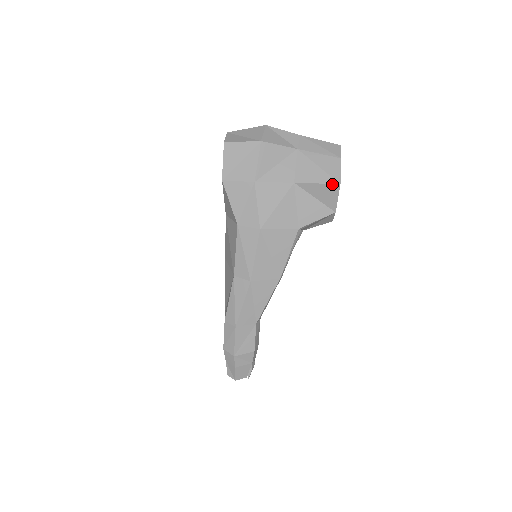
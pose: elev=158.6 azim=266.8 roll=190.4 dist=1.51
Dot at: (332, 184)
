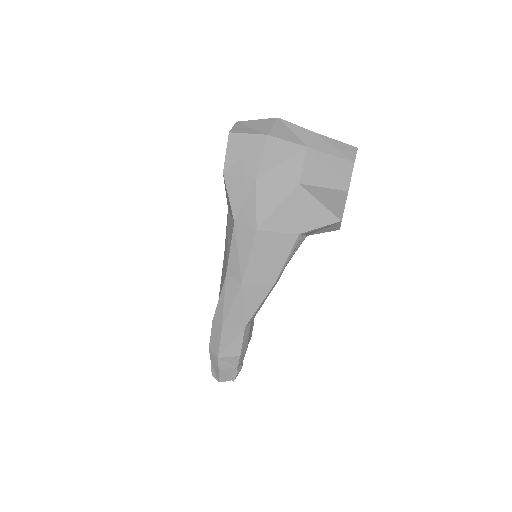
Dot at: (339, 190)
